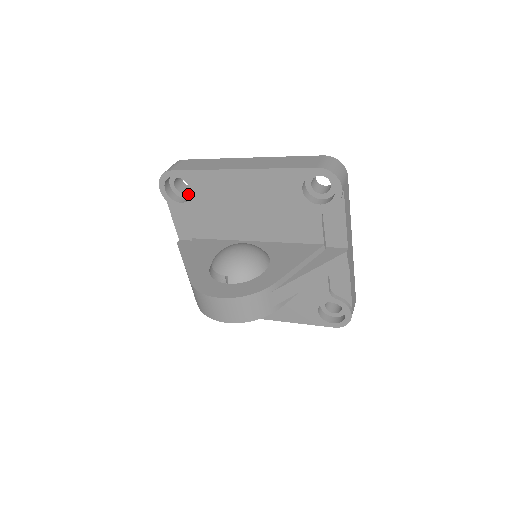
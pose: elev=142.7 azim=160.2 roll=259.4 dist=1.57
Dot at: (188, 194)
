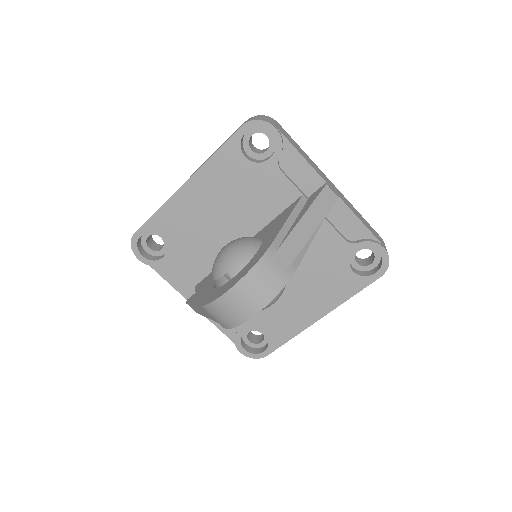
Dot at: (165, 247)
